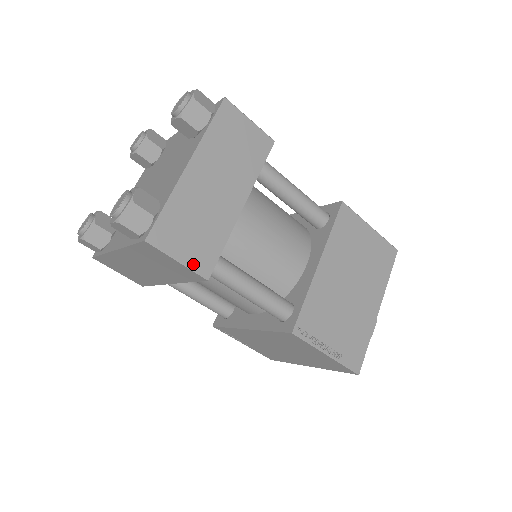
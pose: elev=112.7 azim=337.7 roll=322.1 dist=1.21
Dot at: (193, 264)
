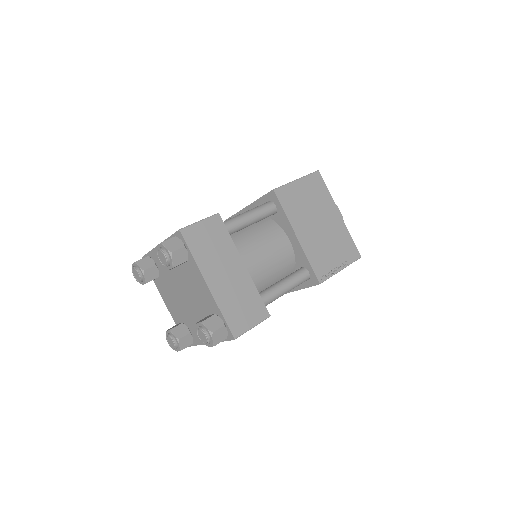
Dot at: (259, 320)
